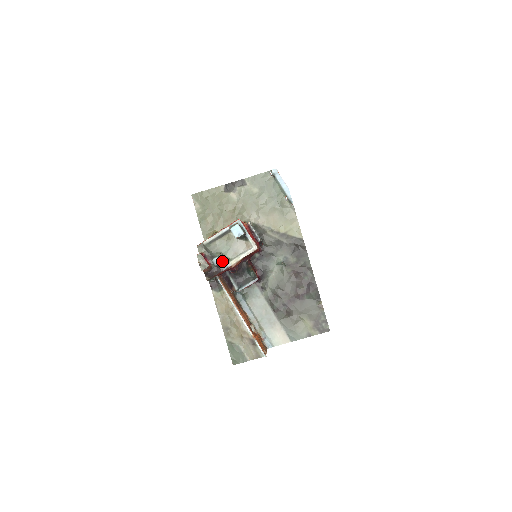
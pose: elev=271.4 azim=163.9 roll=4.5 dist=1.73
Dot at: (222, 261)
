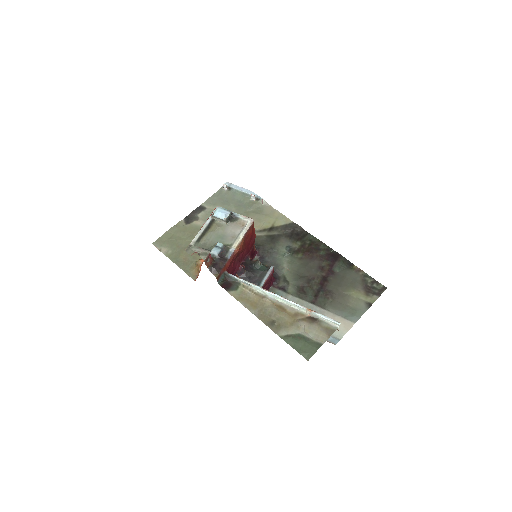
Dot at: (222, 248)
